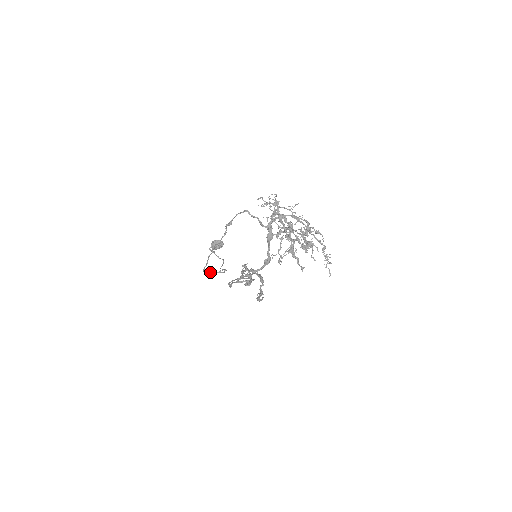
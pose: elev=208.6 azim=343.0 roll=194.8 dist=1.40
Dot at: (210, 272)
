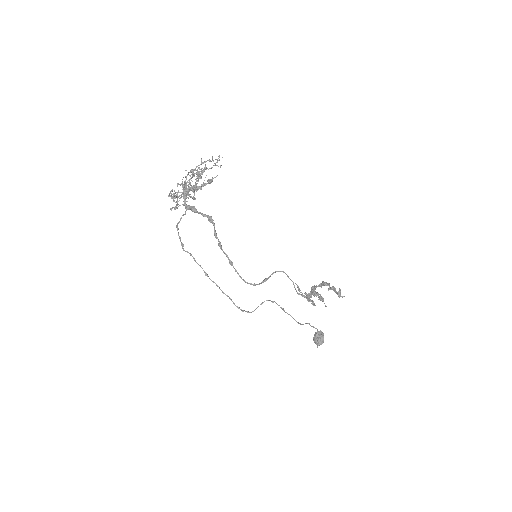
Dot at: (254, 310)
